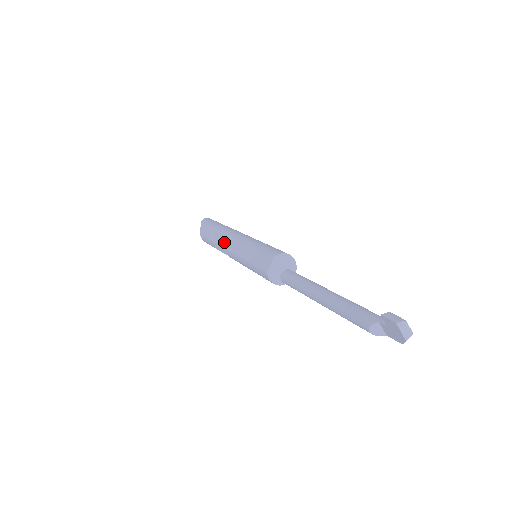
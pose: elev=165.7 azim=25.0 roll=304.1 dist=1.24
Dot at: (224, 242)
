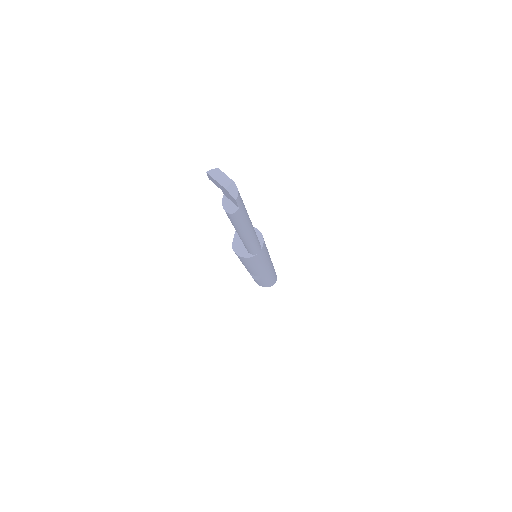
Dot at: occluded
